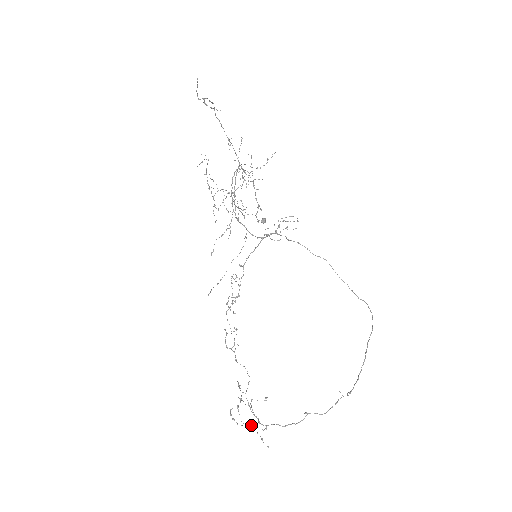
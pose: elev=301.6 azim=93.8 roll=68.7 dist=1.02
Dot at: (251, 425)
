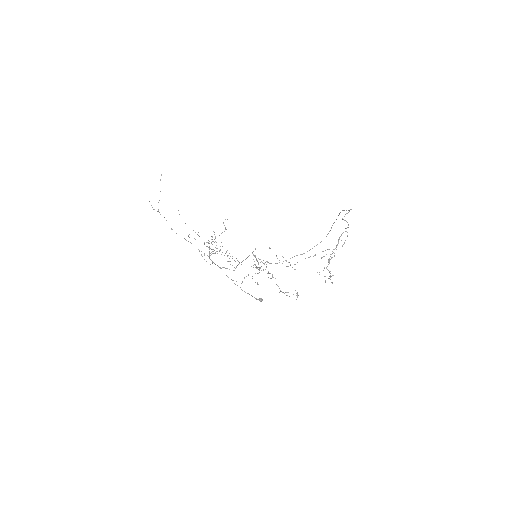
Dot at: (336, 249)
